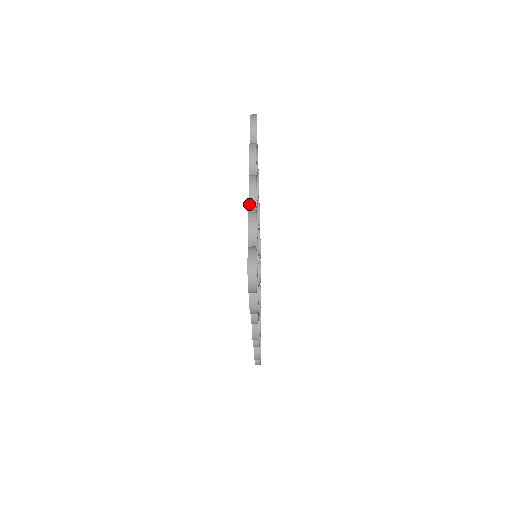
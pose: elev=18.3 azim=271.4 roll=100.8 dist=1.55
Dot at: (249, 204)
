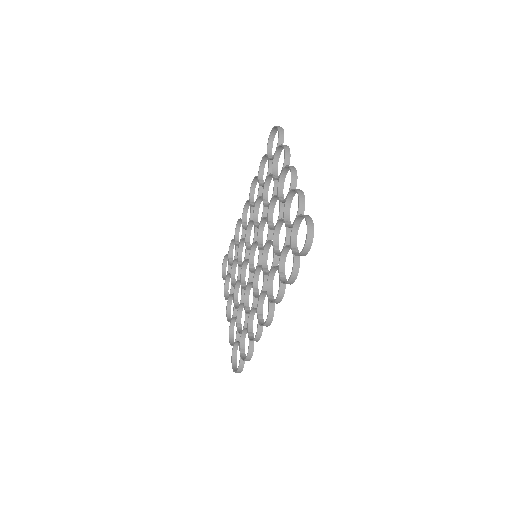
Dot at: (290, 186)
